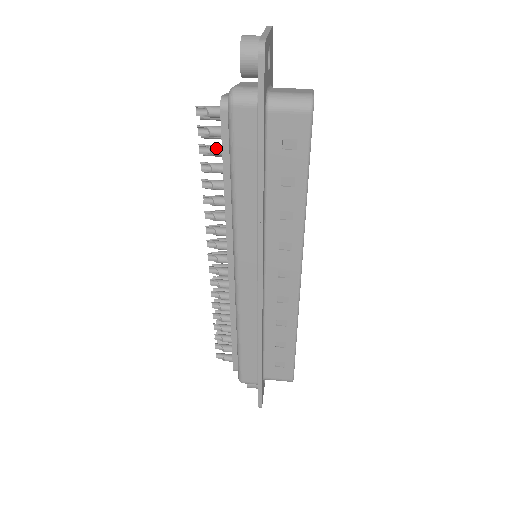
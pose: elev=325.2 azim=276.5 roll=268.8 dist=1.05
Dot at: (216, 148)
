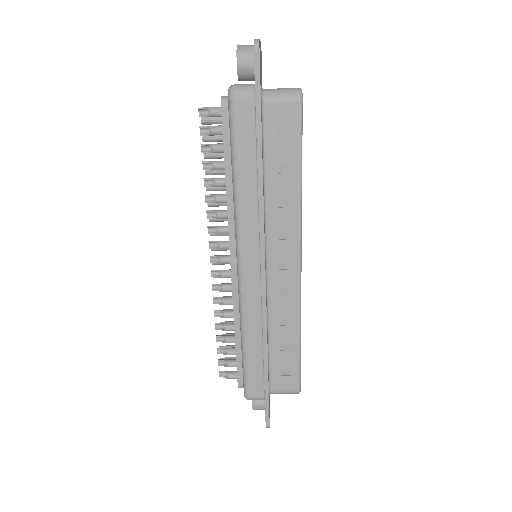
Dot at: (217, 145)
